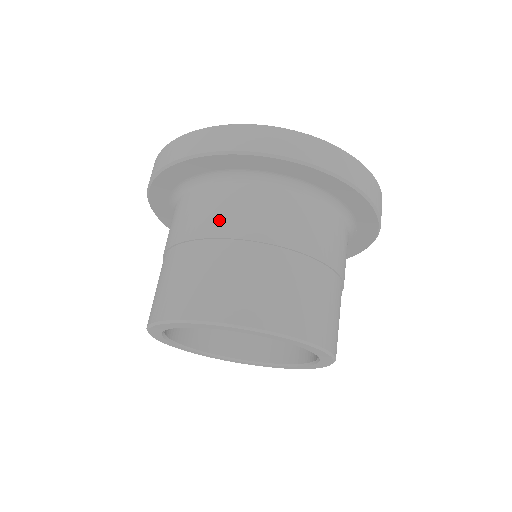
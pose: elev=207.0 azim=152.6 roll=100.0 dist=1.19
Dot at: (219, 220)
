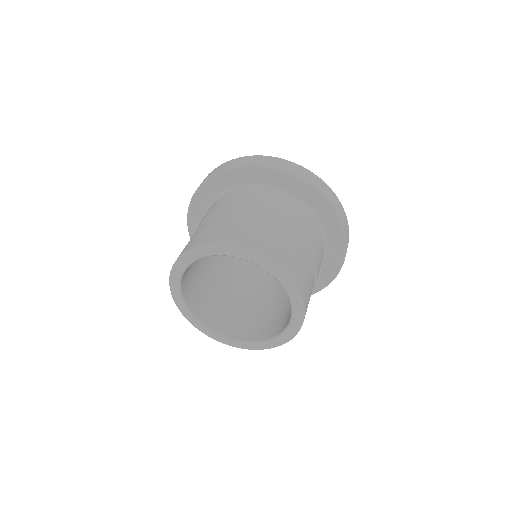
Dot at: (202, 219)
